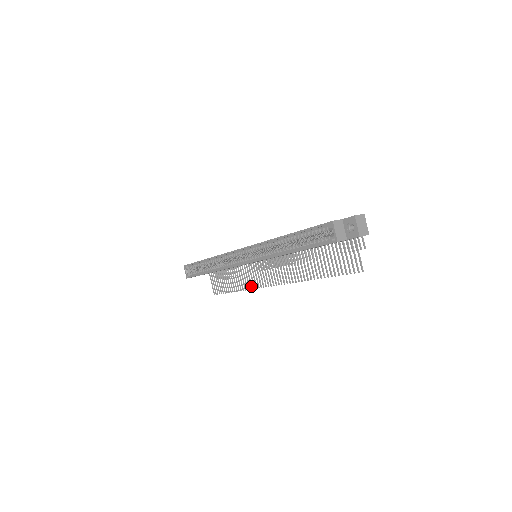
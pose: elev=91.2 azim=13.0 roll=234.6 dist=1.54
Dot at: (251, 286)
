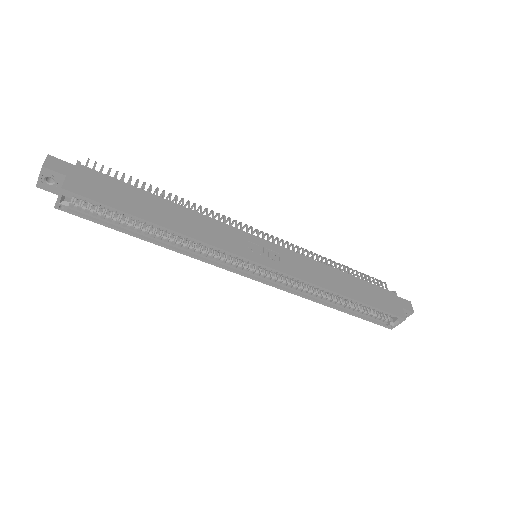
Dot at: occluded
